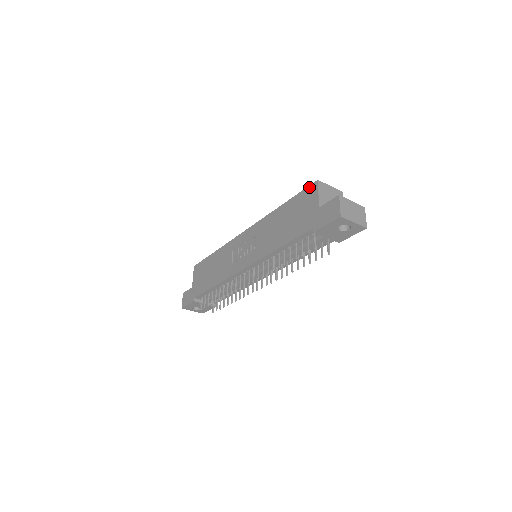
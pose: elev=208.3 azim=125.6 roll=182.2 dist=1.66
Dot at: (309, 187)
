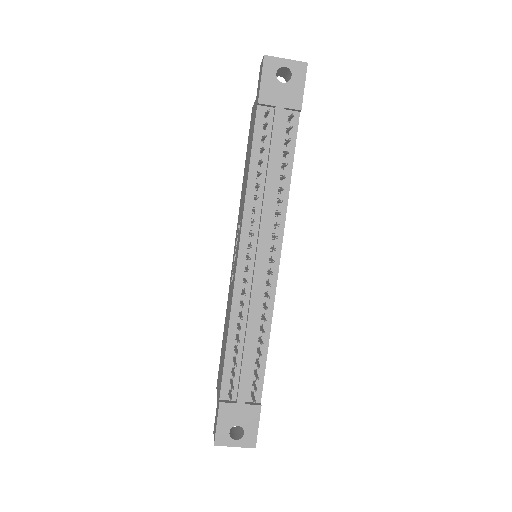
Dot at: (250, 122)
